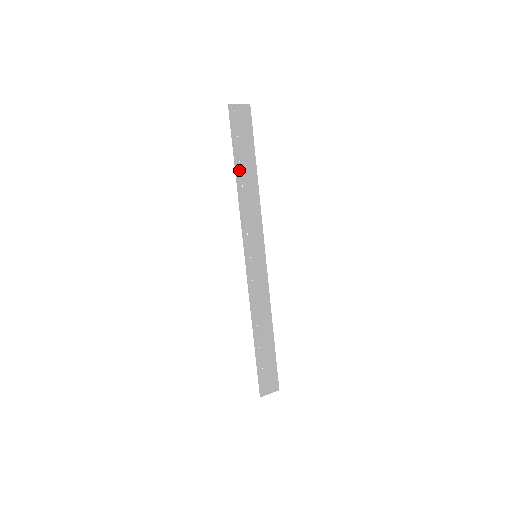
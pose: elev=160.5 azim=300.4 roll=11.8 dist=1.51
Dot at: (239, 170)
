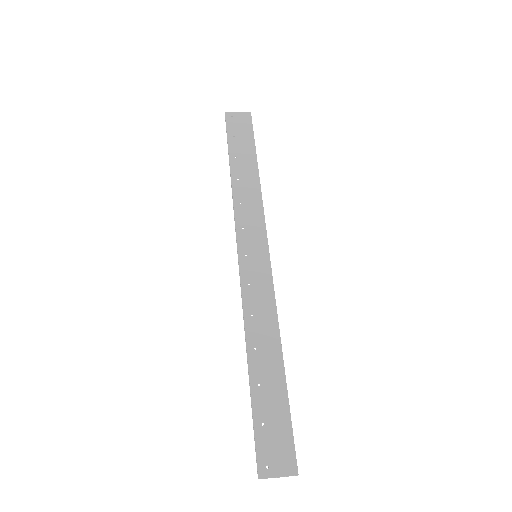
Dot at: (234, 165)
